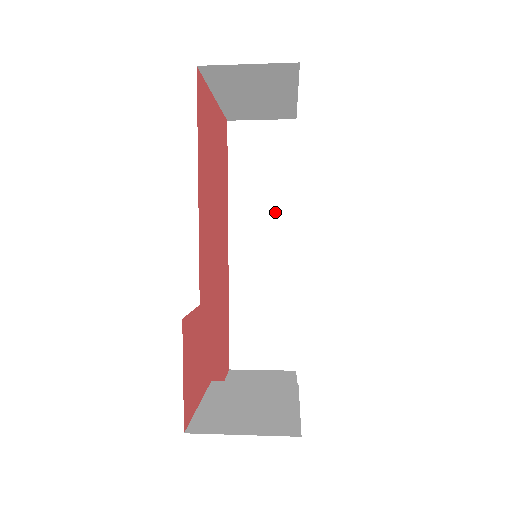
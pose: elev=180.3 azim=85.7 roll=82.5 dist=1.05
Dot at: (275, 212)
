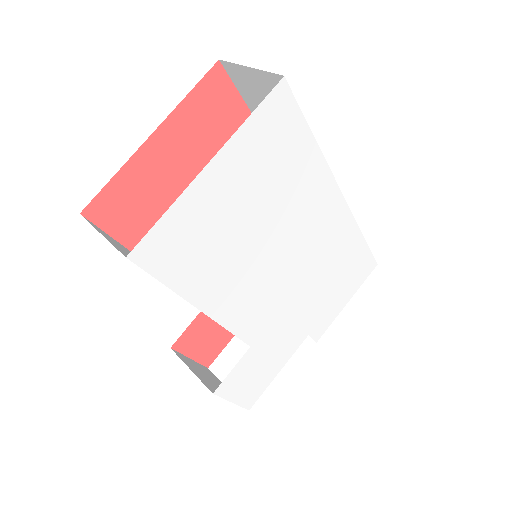
Dot at: occluded
